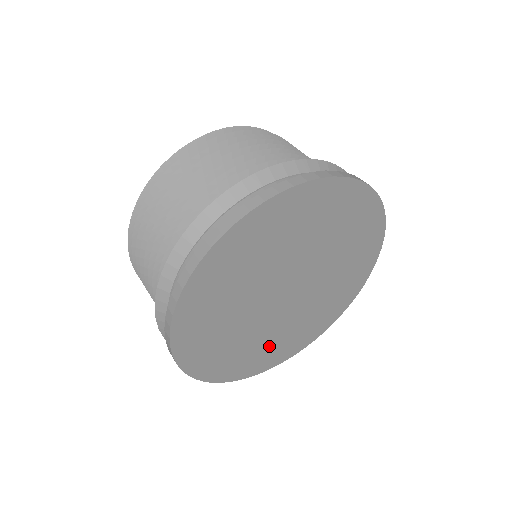
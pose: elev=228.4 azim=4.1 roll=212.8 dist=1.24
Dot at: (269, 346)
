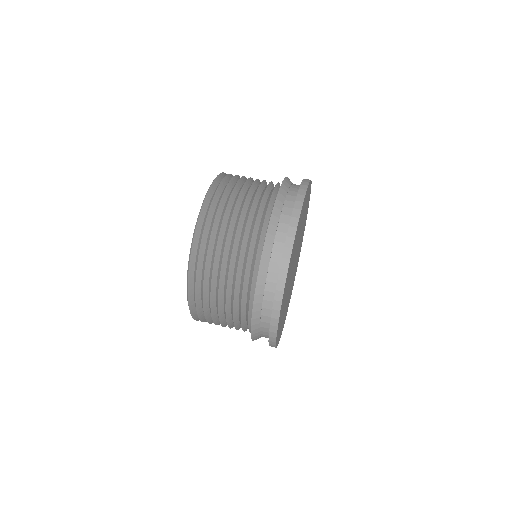
Dot at: occluded
